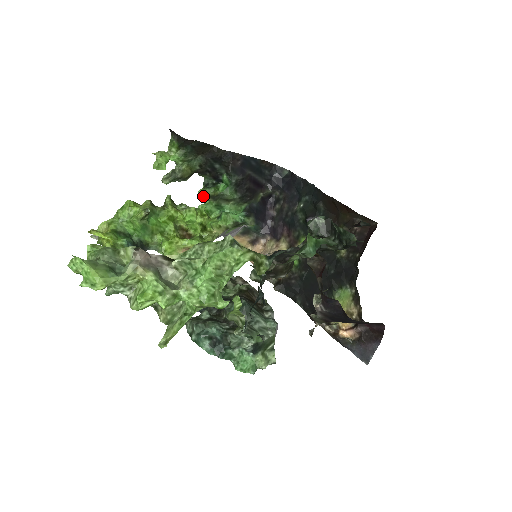
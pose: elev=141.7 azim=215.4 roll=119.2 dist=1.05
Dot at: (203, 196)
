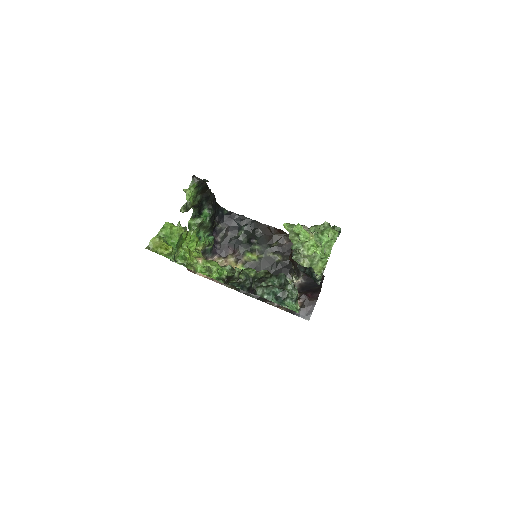
Dot at: (194, 224)
